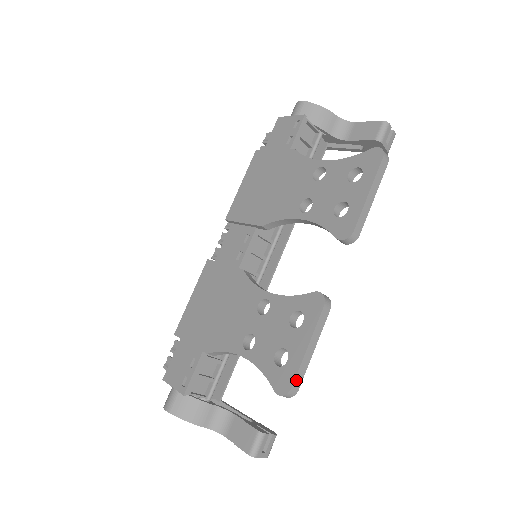
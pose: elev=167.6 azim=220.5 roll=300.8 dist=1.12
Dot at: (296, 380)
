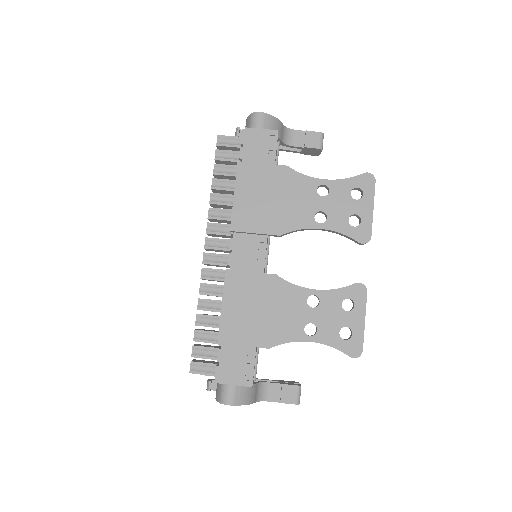
Dot at: occluded
